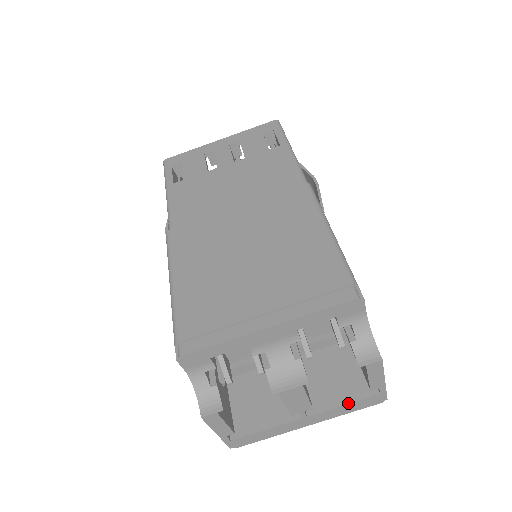
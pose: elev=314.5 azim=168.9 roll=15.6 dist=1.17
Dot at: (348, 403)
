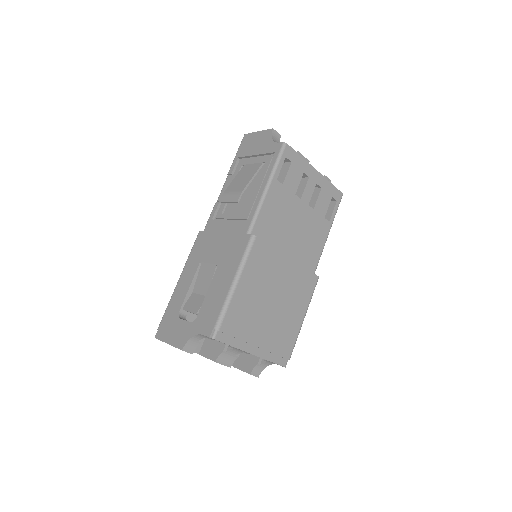
Dot at: occluded
